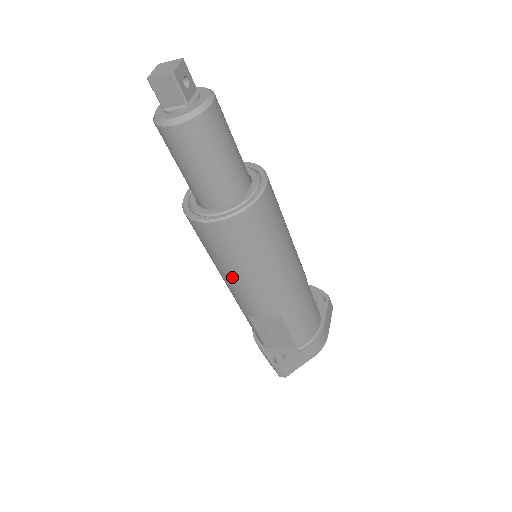
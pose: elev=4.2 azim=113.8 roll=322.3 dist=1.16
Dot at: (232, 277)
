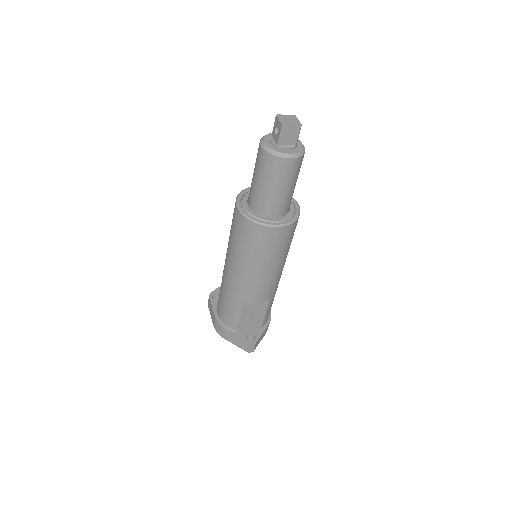
Dot at: (260, 270)
